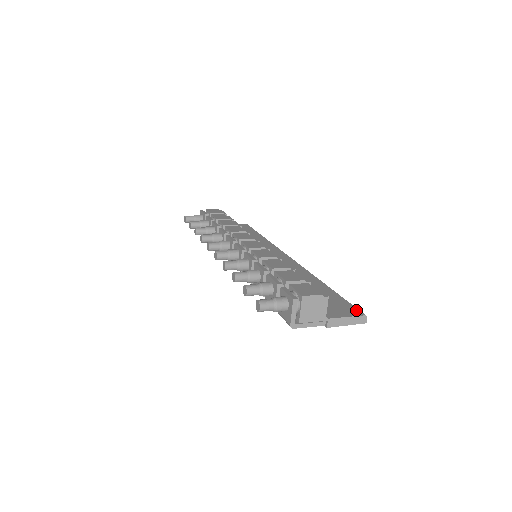
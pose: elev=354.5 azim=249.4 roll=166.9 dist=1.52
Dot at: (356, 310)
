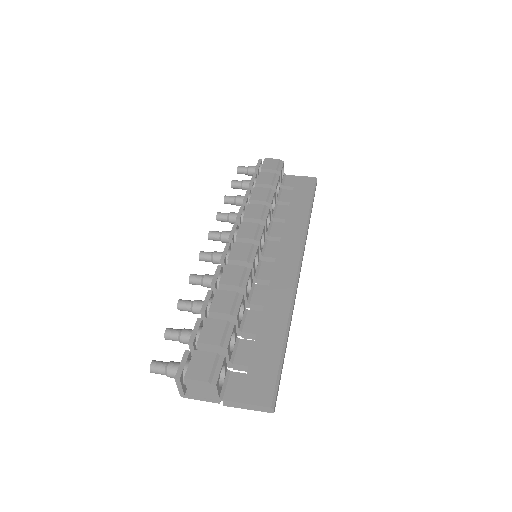
Dot at: (269, 394)
